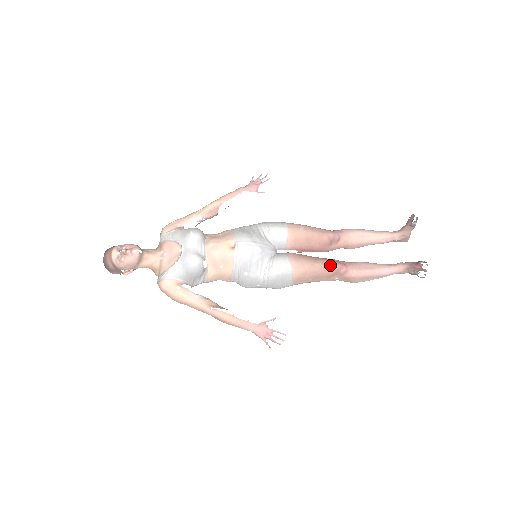
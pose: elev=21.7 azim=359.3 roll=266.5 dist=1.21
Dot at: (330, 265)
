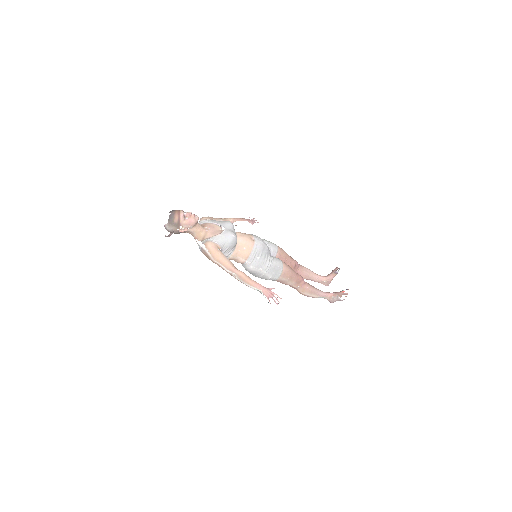
Dot at: (299, 275)
